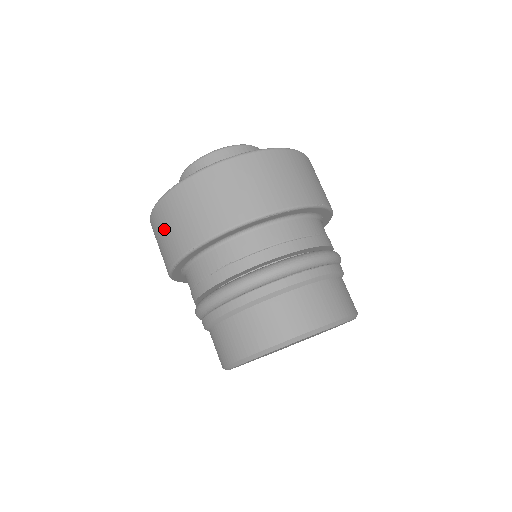
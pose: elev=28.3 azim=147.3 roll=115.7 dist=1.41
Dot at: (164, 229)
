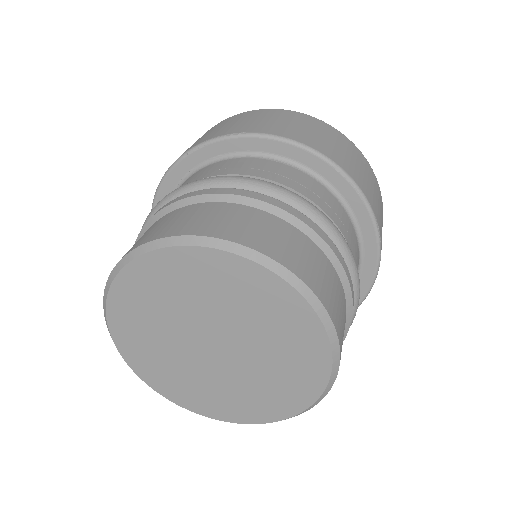
Dot at: (216, 128)
